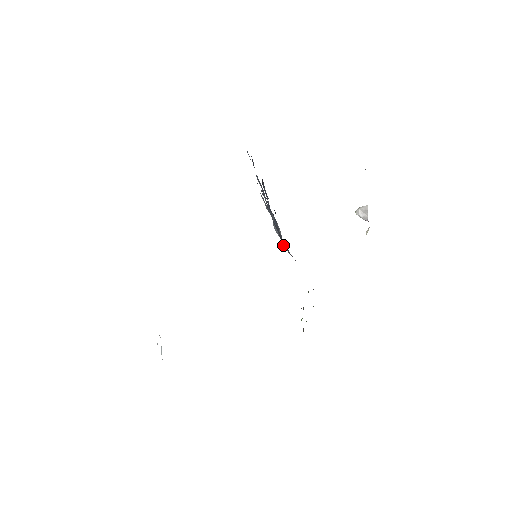
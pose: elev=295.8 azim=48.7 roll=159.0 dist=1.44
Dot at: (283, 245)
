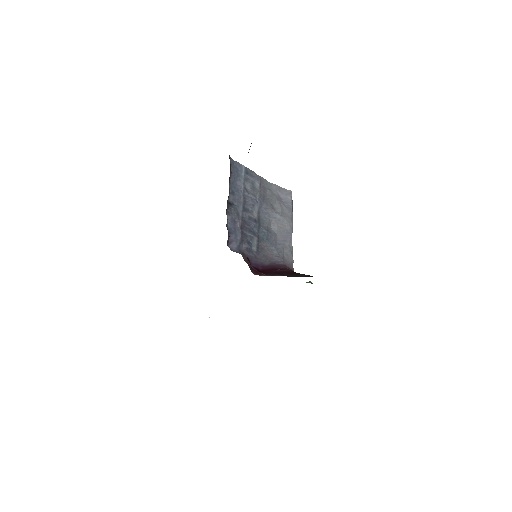
Dot at: (283, 241)
